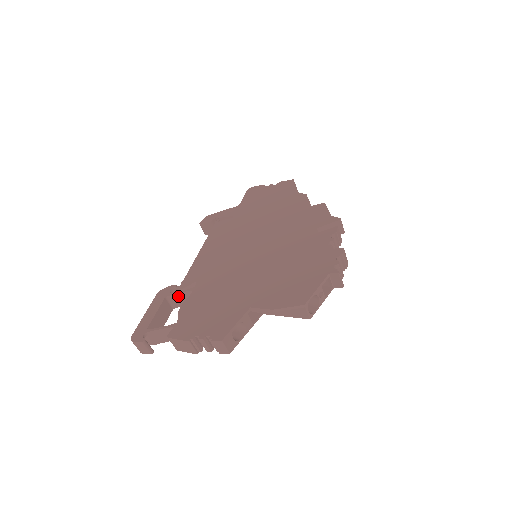
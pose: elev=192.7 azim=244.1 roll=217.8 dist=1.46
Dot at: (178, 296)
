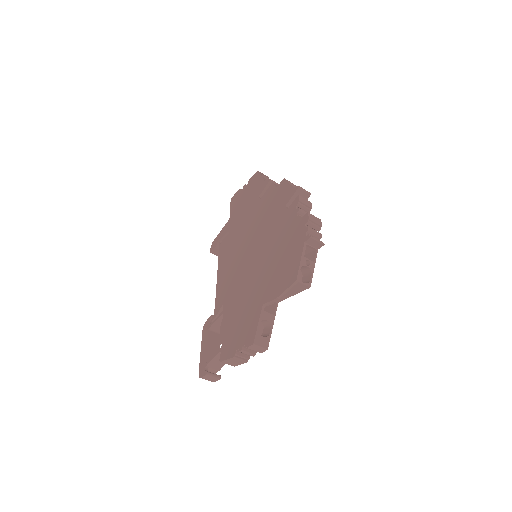
Dot at: (217, 323)
